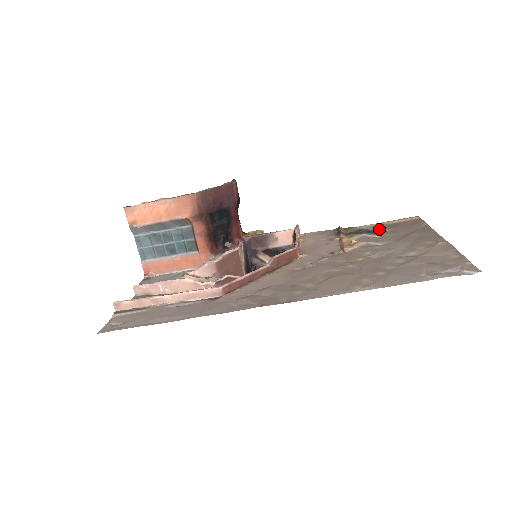
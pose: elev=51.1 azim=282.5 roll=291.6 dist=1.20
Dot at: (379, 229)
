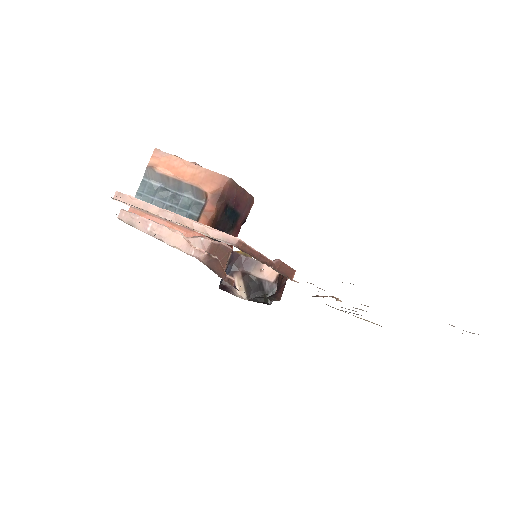
Dot at: occluded
